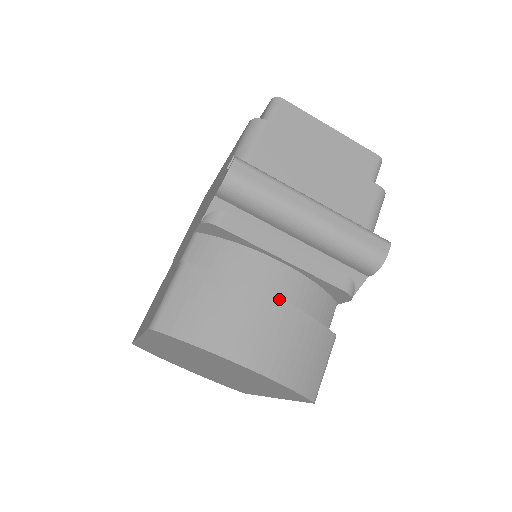
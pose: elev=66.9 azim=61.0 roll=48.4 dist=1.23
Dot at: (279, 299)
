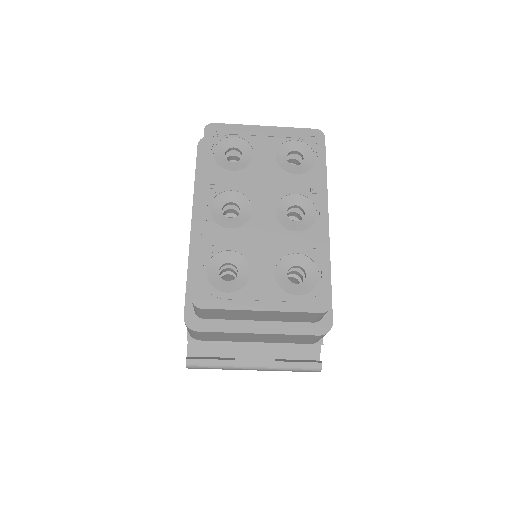
Dot at: occluded
